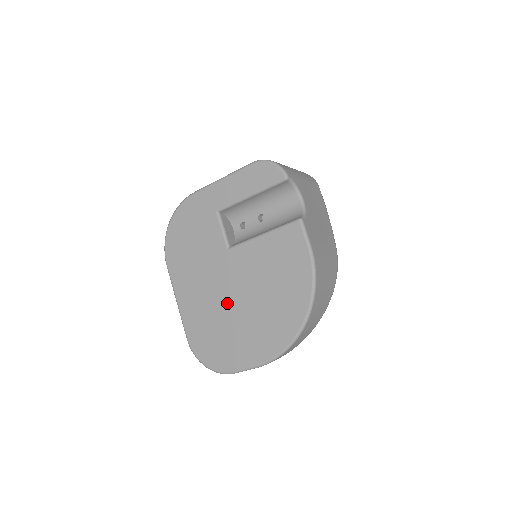
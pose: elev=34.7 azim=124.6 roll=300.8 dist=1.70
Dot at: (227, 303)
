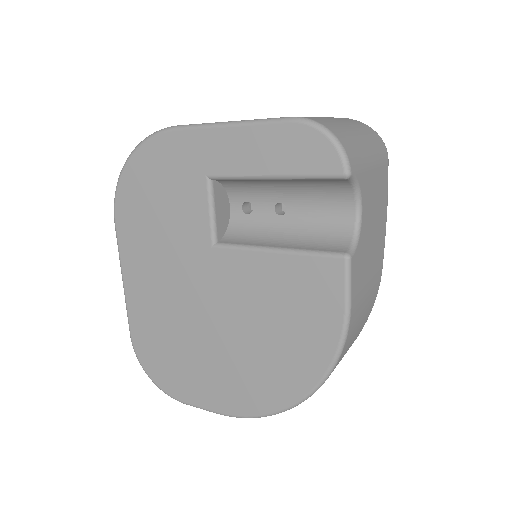
Dot at: (195, 319)
